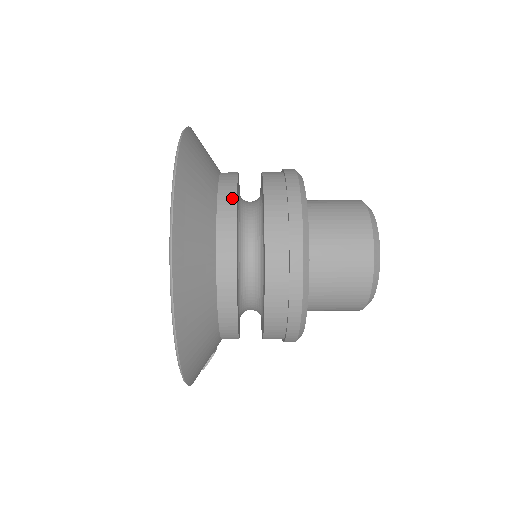
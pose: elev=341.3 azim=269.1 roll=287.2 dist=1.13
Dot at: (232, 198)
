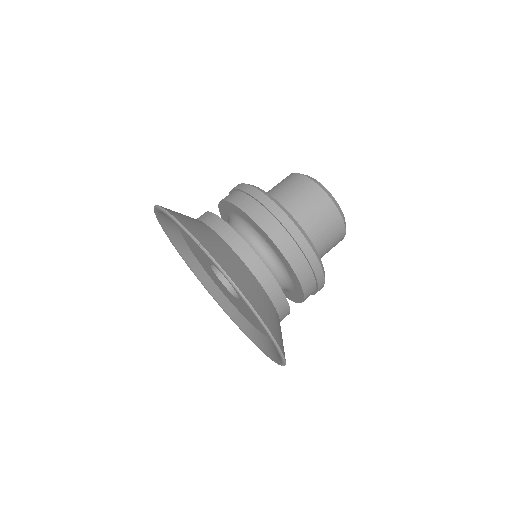
Dot at: (250, 252)
